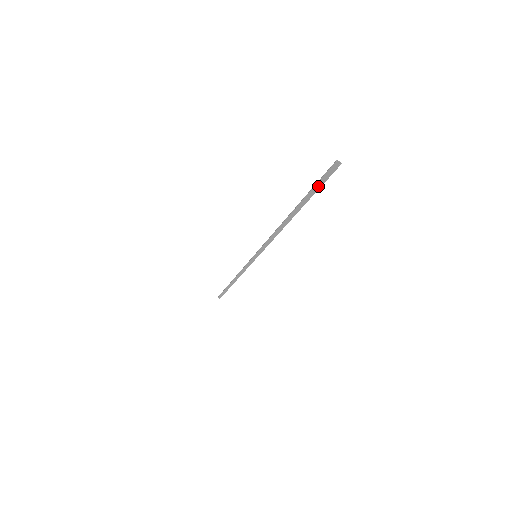
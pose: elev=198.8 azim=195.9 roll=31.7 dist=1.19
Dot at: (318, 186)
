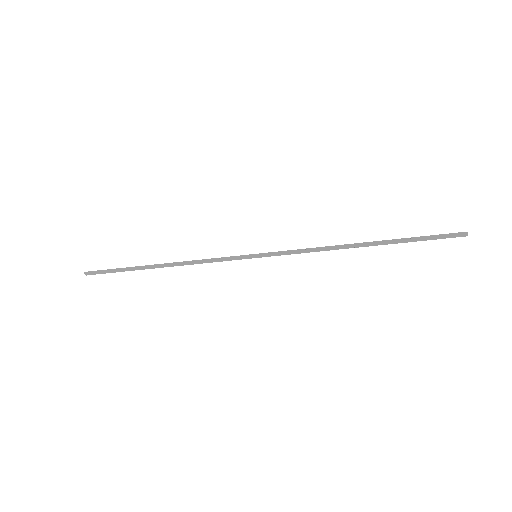
Dot at: (430, 239)
